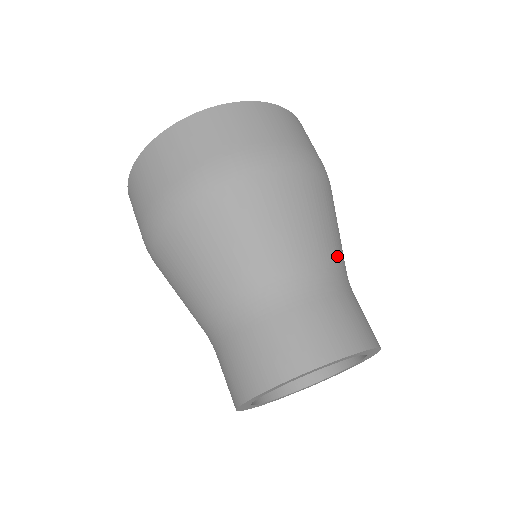
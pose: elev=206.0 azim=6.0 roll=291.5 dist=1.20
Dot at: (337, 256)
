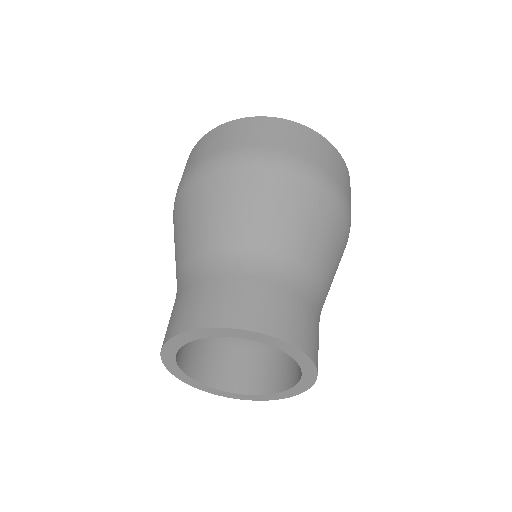
Dot at: occluded
